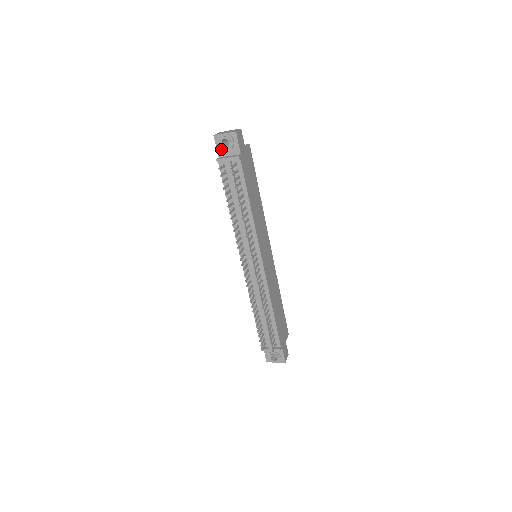
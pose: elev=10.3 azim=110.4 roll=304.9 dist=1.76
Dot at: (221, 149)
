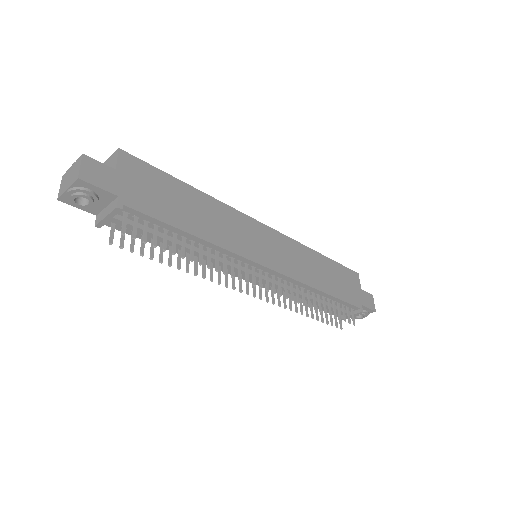
Dot at: occluded
